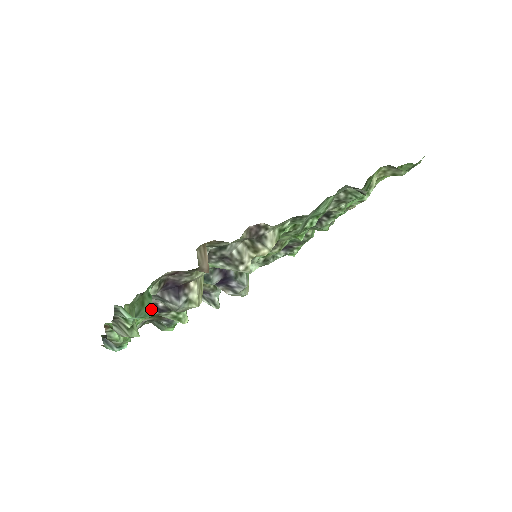
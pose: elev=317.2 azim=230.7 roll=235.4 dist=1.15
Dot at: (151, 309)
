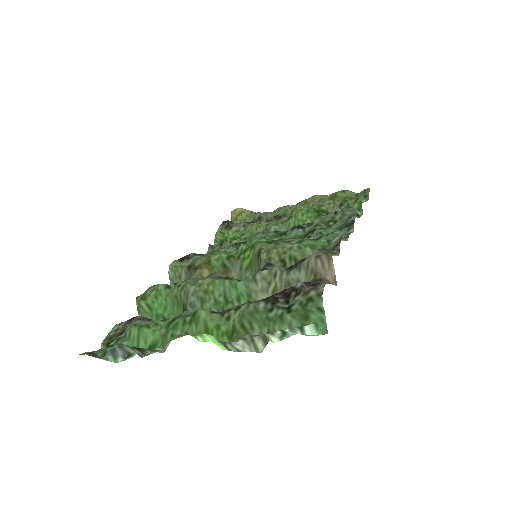
Dot at: (325, 325)
